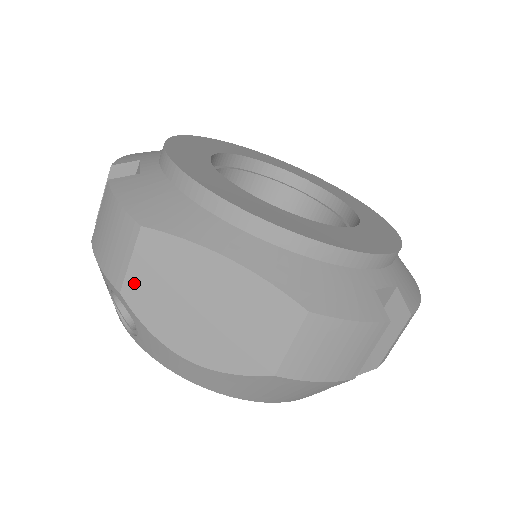
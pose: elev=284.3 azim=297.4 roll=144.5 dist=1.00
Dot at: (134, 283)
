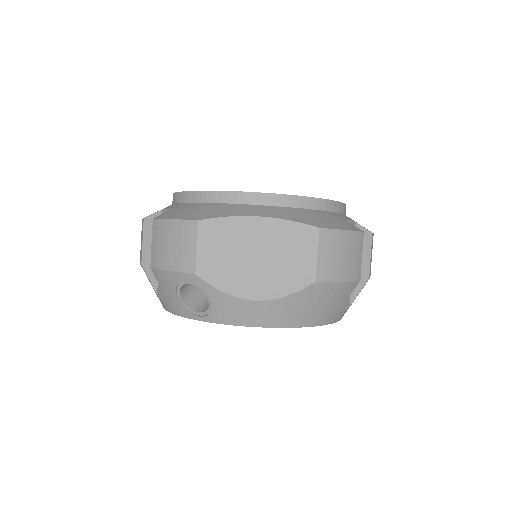
Dot at: (204, 262)
